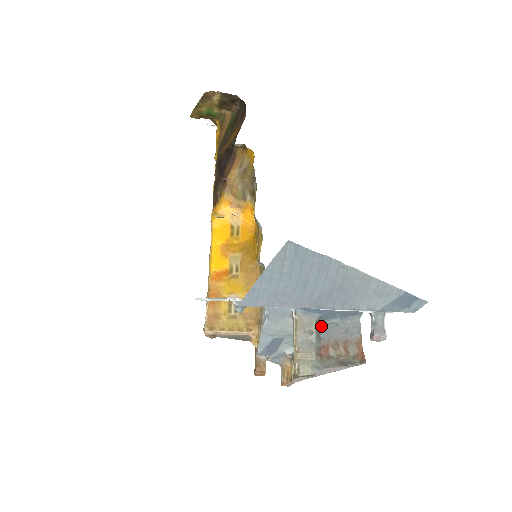
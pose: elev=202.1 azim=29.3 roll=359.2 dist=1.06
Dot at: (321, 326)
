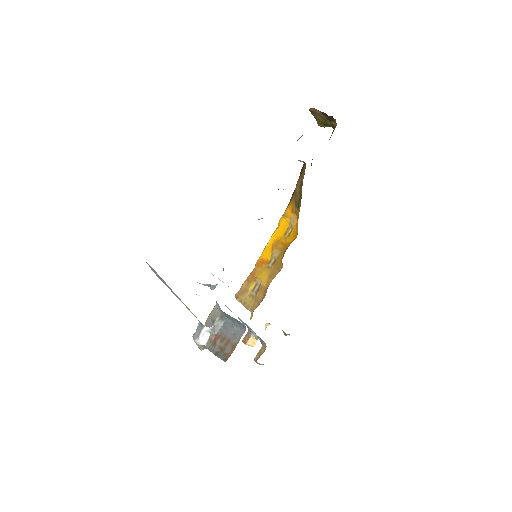
Dot at: (225, 321)
